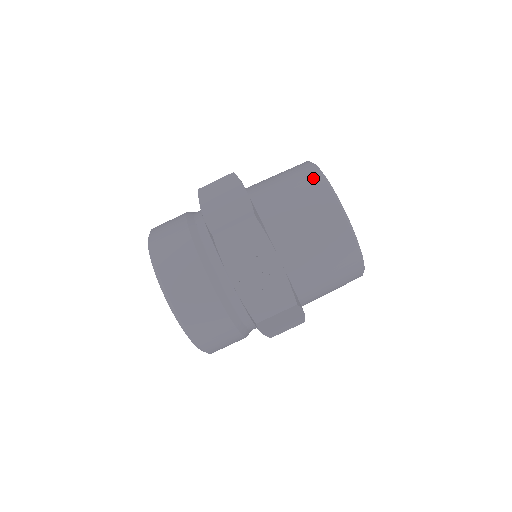
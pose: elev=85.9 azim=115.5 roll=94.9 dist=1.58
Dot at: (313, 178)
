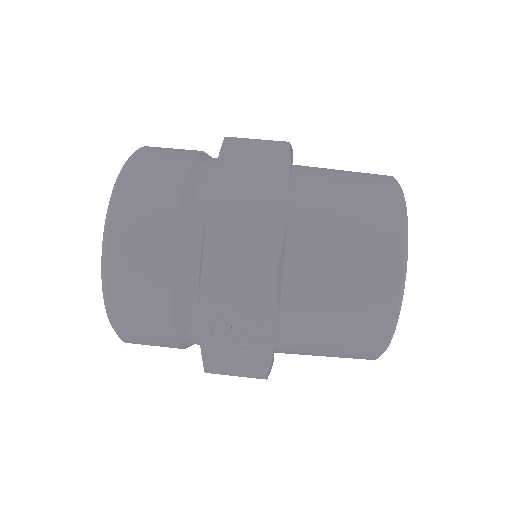
Dot at: (390, 240)
